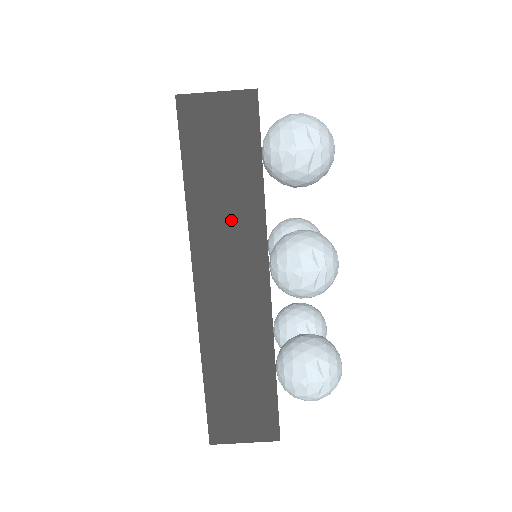
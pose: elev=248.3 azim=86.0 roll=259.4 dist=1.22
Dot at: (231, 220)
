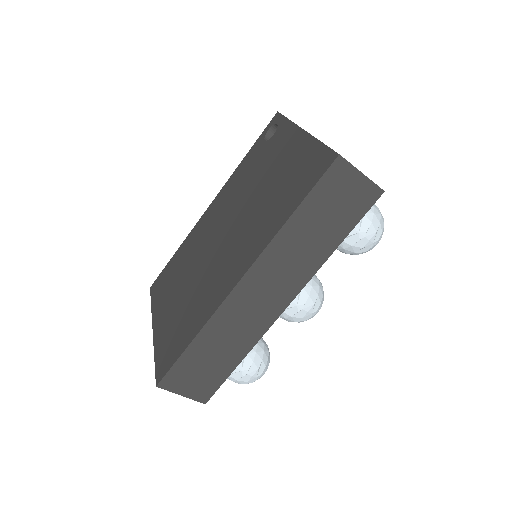
Dot at: (298, 257)
